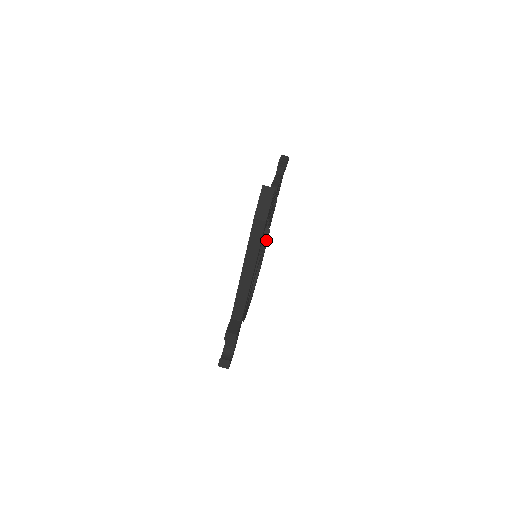
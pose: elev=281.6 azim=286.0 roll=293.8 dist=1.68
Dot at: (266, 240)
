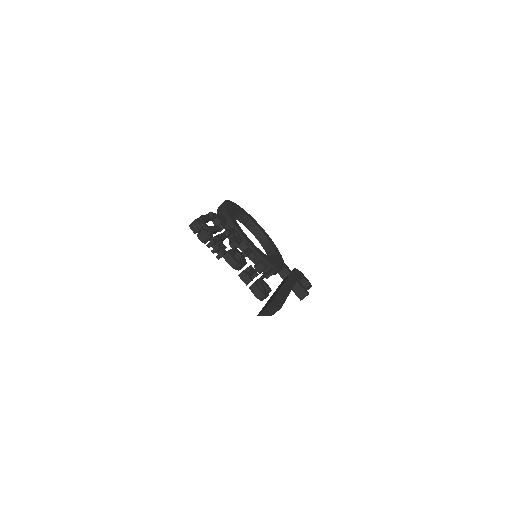
Dot at: occluded
